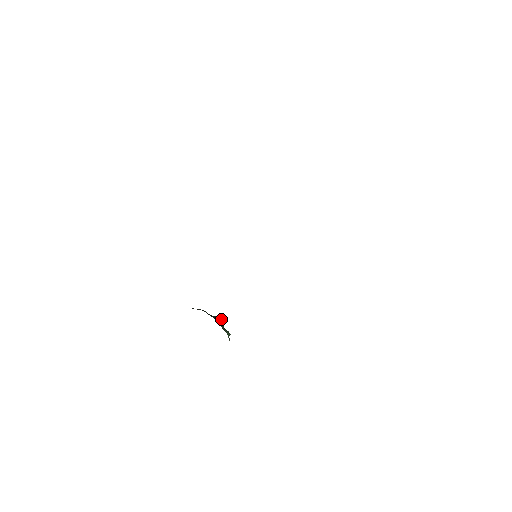
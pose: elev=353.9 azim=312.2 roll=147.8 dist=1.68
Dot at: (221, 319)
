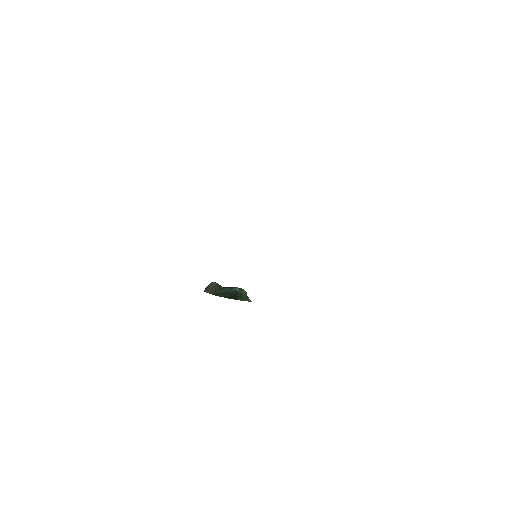
Dot at: (236, 288)
